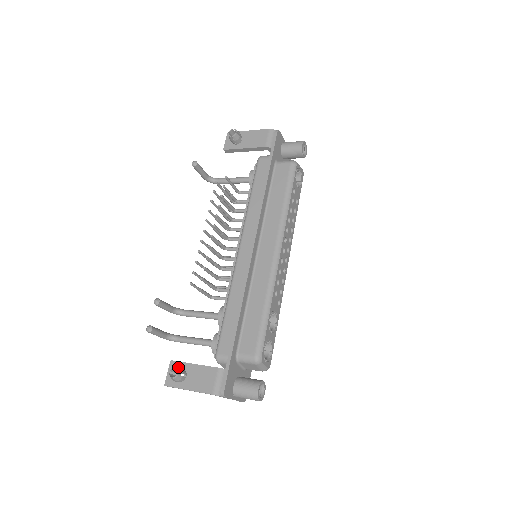
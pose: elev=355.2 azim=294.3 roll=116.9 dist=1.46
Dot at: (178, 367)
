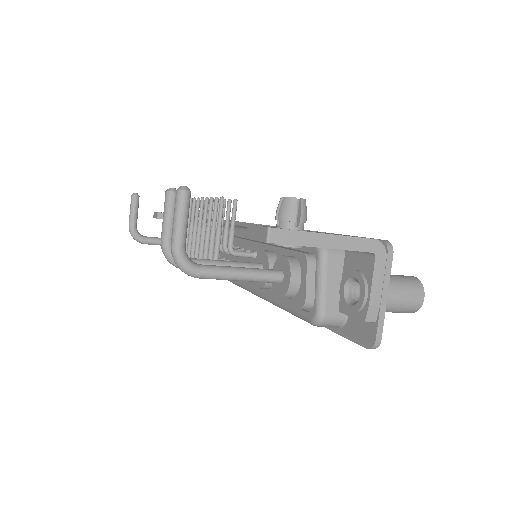
Dot at: occluded
